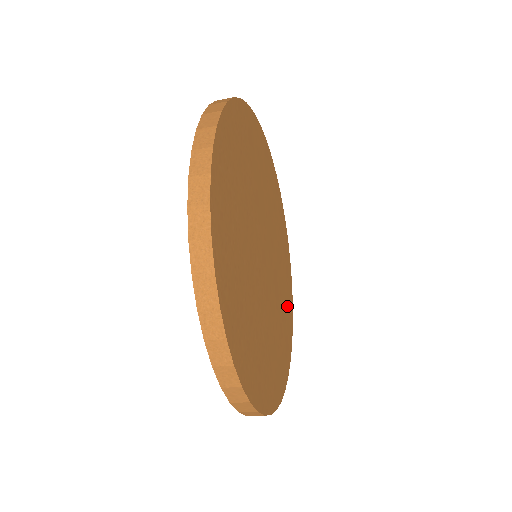
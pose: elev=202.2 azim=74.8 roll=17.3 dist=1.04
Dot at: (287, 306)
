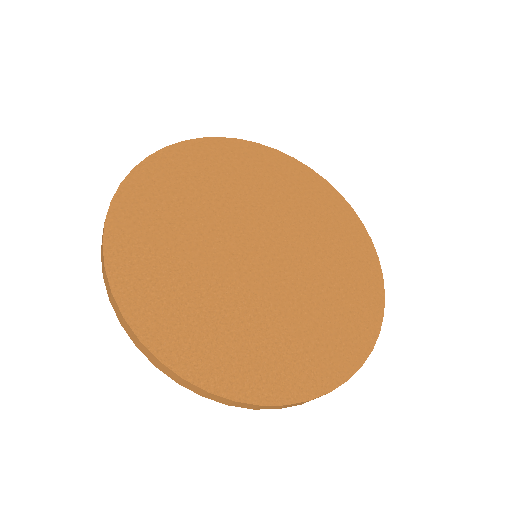
Dot at: (336, 340)
